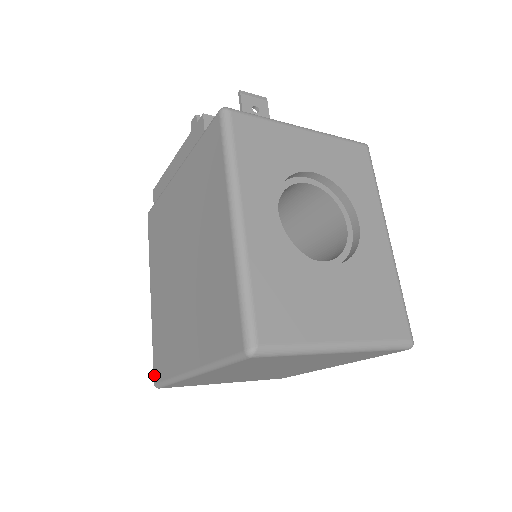
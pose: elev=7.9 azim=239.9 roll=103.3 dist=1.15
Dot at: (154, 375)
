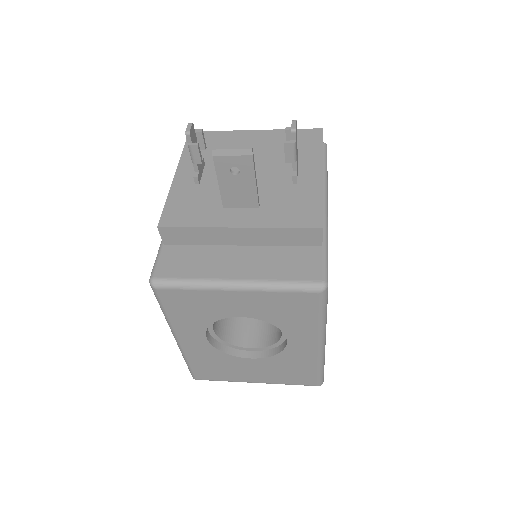
Dot at: occluded
